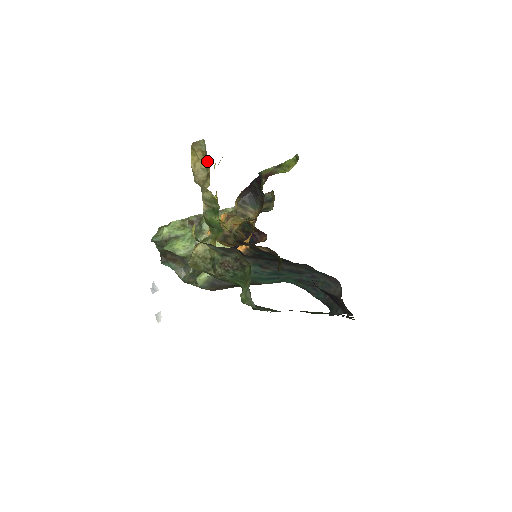
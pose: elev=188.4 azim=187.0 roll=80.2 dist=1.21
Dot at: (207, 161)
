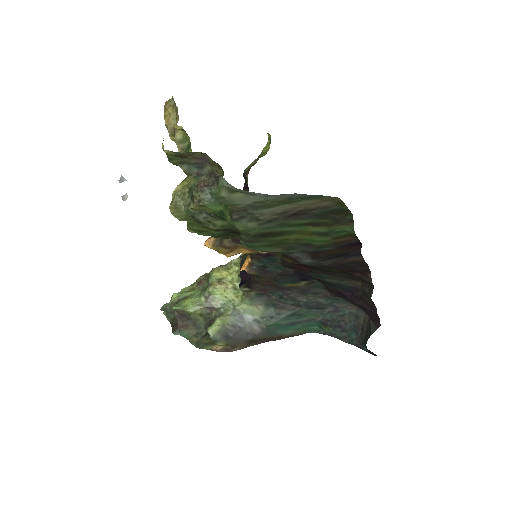
Dot at: (176, 107)
